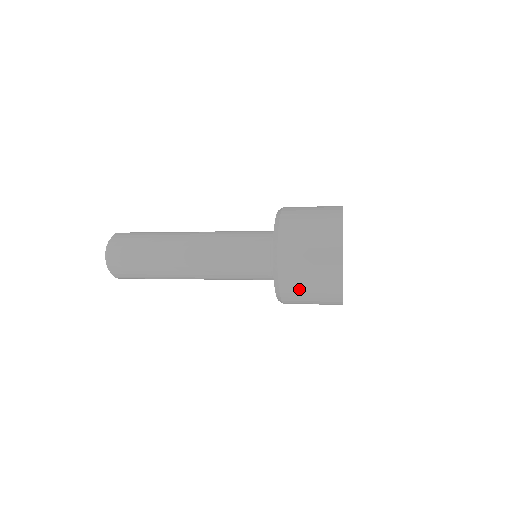
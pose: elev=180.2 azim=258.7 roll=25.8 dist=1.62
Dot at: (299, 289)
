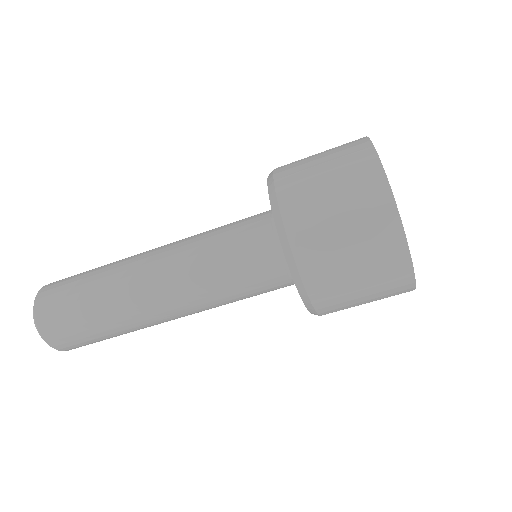
Dot at: (307, 181)
